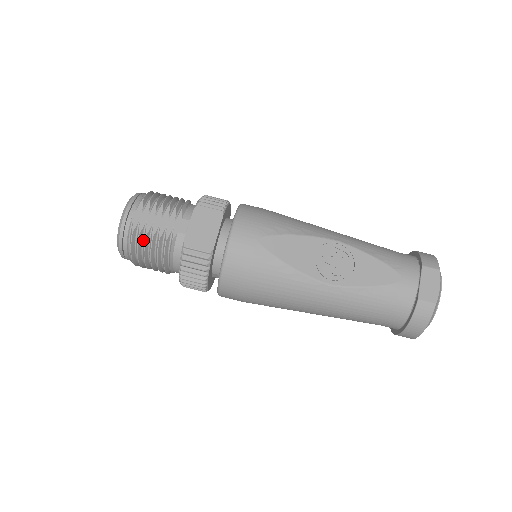
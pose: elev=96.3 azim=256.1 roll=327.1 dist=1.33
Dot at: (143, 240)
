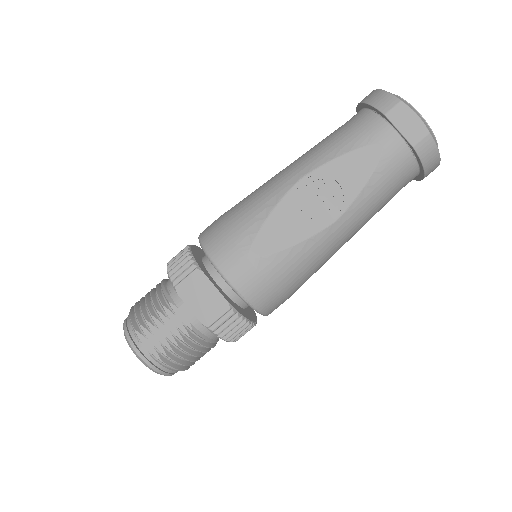
Dot at: (174, 354)
